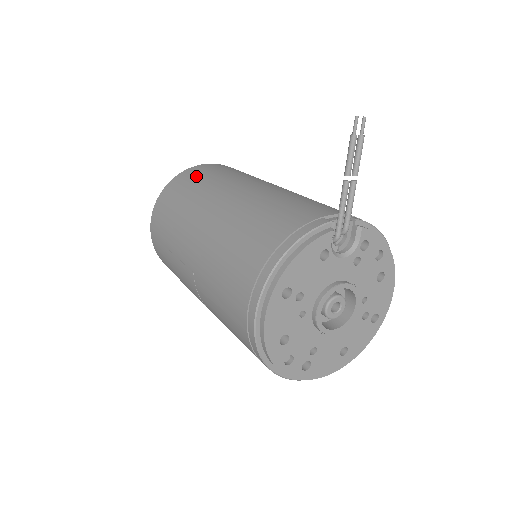
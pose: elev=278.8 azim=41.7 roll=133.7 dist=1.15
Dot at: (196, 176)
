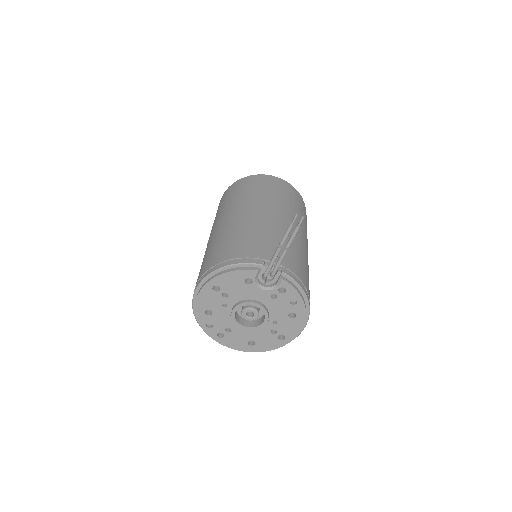
Dot at: (256, 184)
